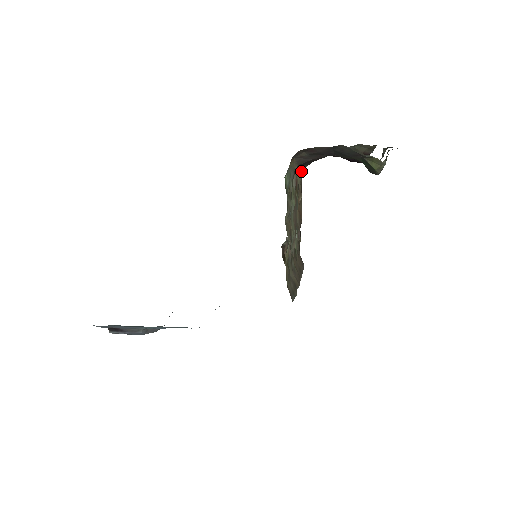
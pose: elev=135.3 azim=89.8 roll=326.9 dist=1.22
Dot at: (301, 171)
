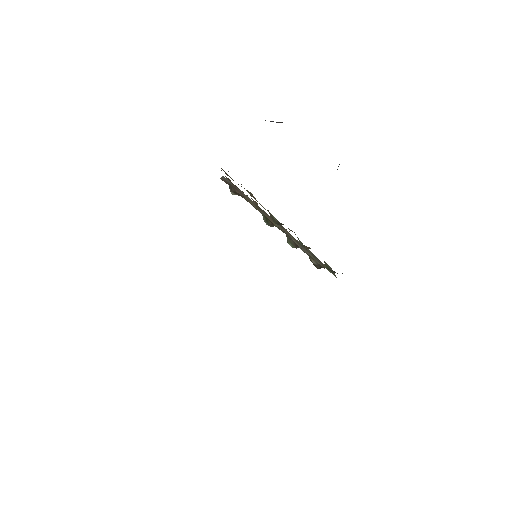
Dot at: occluded
